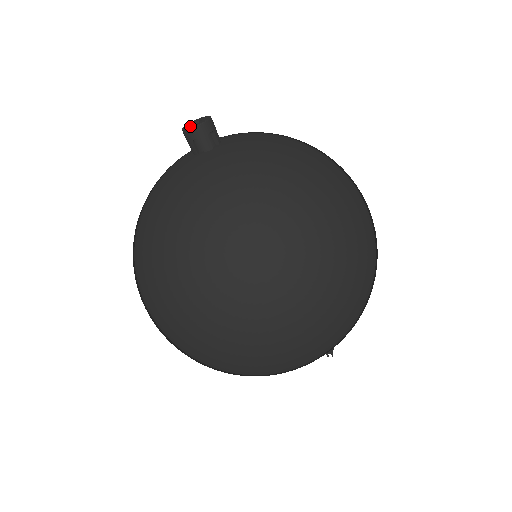
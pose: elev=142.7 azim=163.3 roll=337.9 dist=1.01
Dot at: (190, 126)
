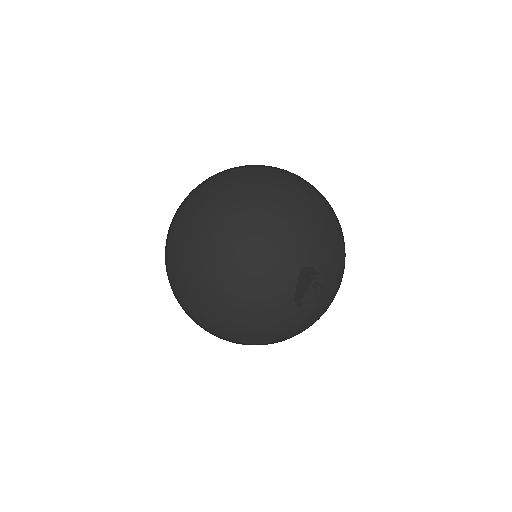
Dot at: occluded
